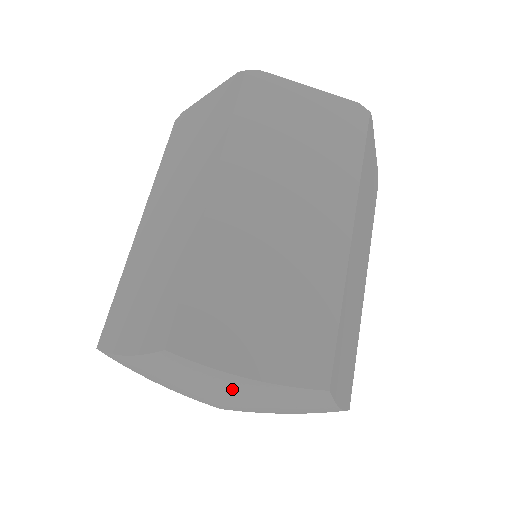
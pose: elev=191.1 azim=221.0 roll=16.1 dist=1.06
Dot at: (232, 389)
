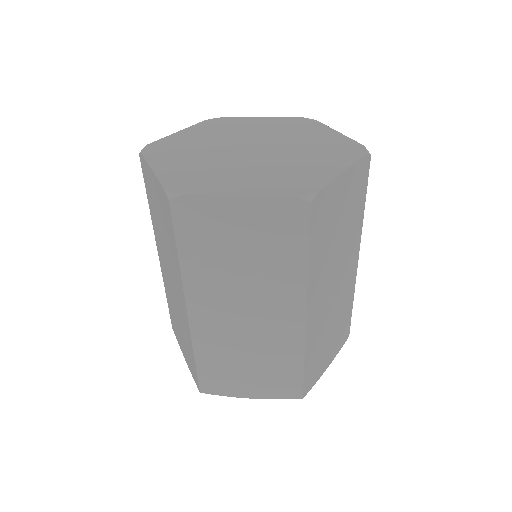
Dot at: occluded
